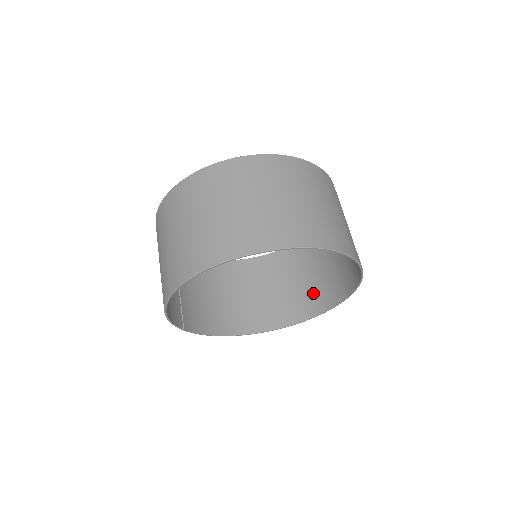
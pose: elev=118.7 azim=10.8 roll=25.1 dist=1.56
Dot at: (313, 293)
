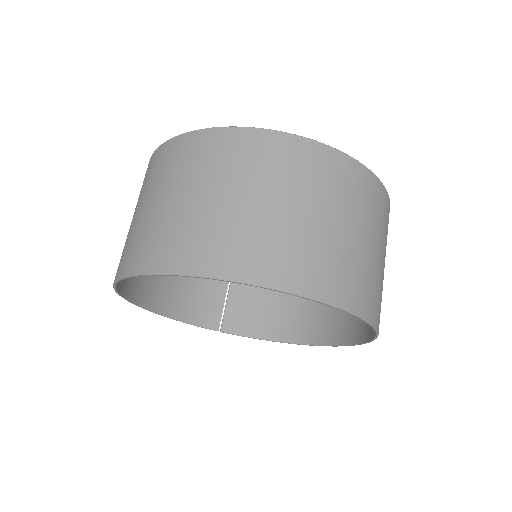
Dot at: occluded
